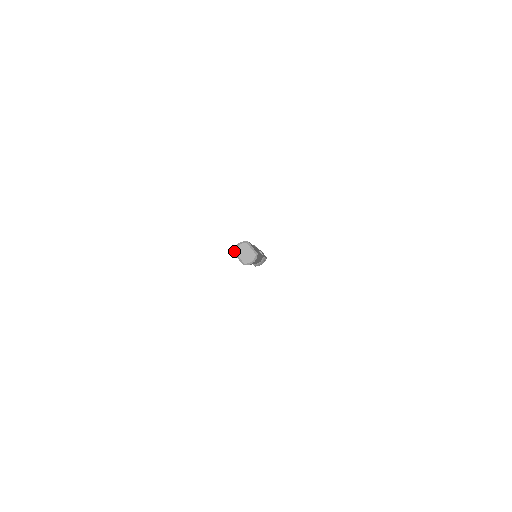
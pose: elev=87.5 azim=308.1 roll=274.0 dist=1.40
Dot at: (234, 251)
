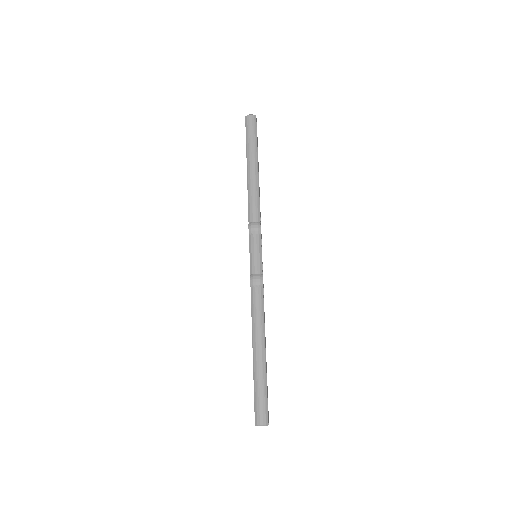
Dot at: occluded
